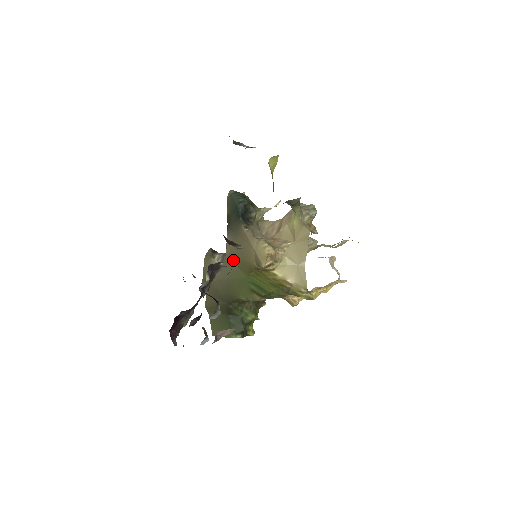
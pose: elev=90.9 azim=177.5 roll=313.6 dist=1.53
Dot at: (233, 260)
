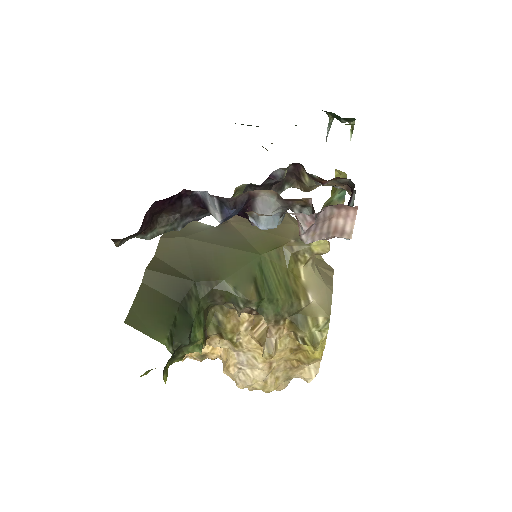
Dot at: occluded
